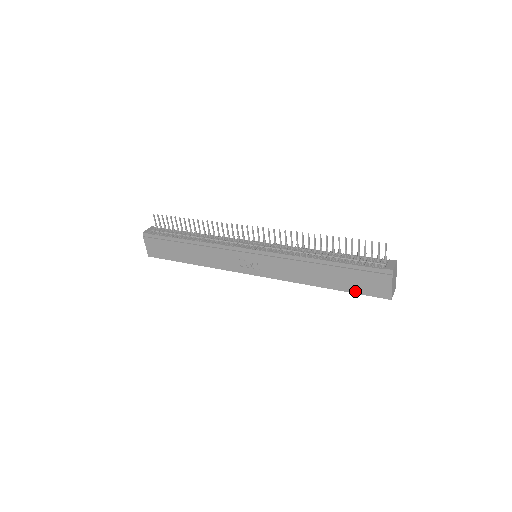
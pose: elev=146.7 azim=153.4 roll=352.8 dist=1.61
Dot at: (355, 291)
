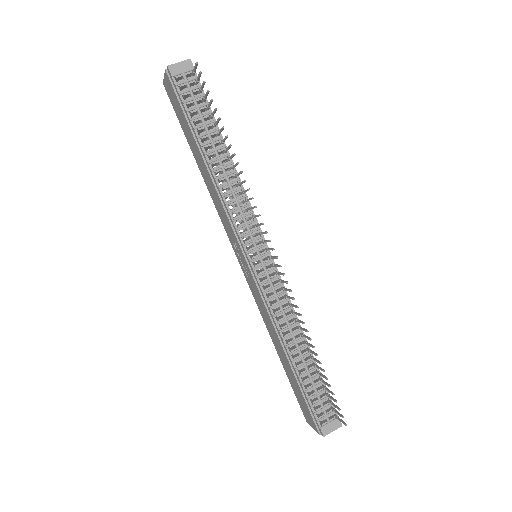
Dot at: (292, 386)
